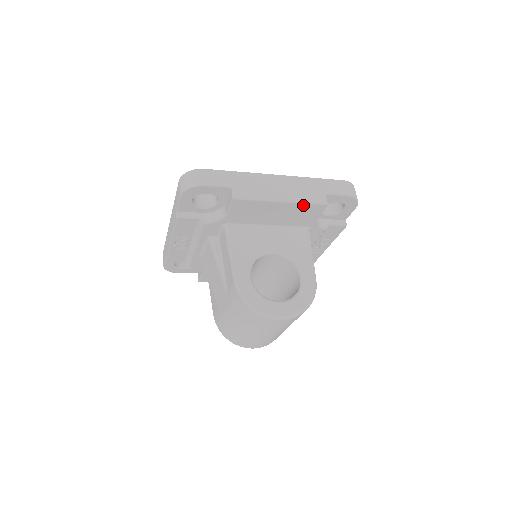
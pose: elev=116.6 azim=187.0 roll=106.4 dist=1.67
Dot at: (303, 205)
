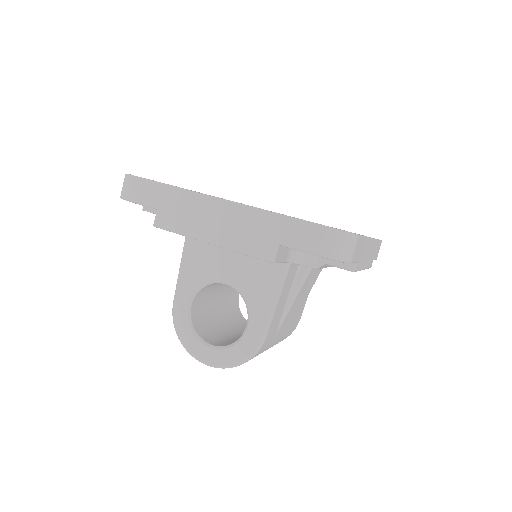
Dot at: (241, 252)
